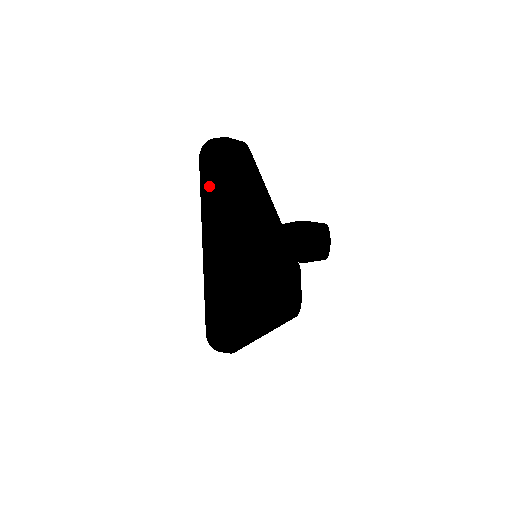
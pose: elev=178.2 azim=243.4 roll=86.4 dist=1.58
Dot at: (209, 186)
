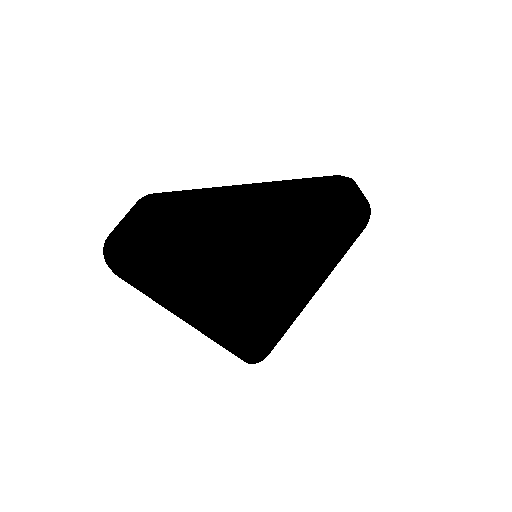
Dot at: occluded
